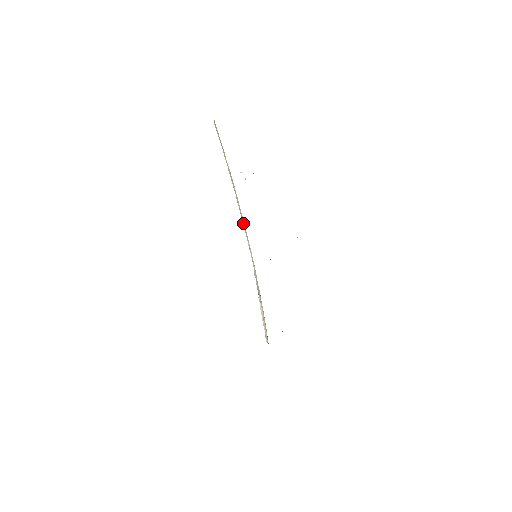
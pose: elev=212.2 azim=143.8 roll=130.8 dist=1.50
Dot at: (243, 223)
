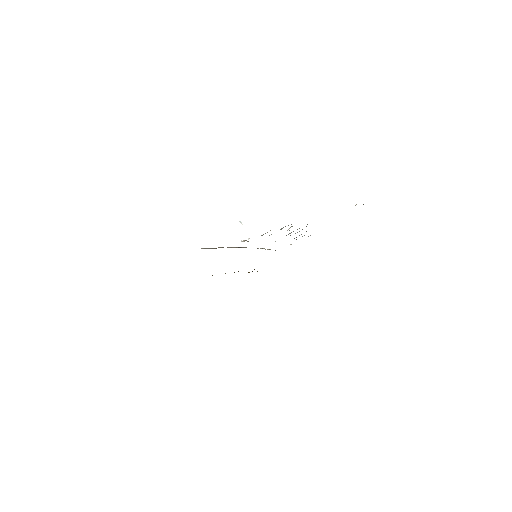
Dot at: occluded
